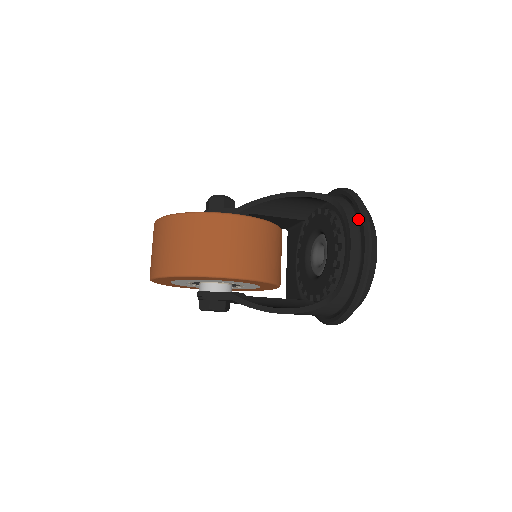
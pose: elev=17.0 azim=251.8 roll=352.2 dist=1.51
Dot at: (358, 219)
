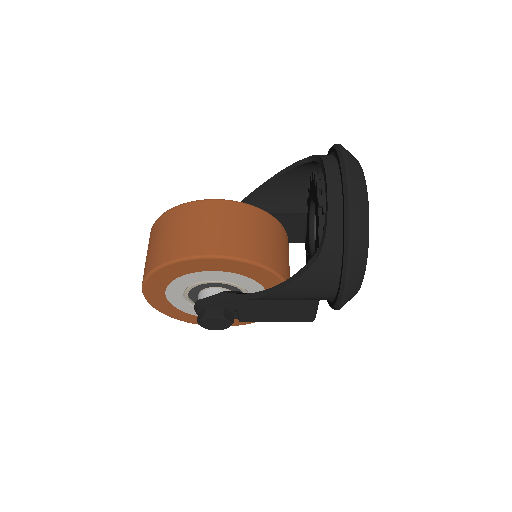
Dot at: occluded
